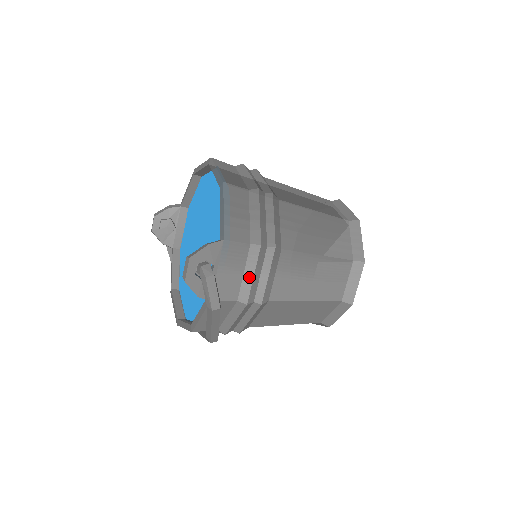
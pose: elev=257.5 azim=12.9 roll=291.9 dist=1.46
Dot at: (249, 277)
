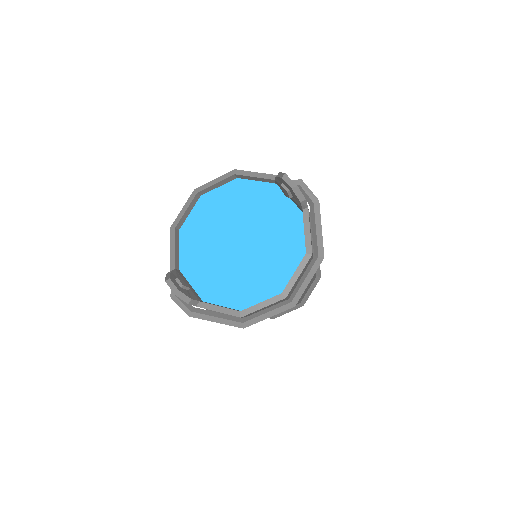
Dot at: occluded
